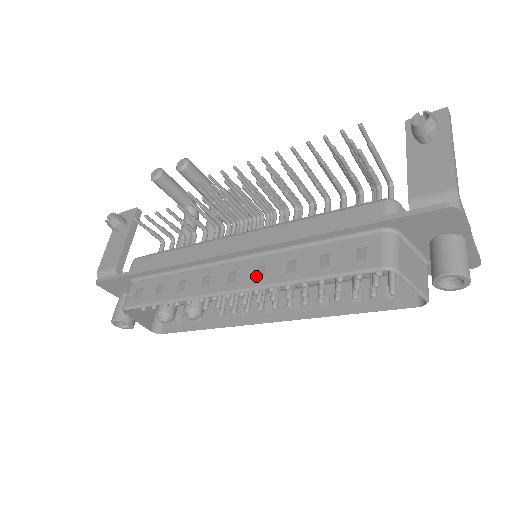
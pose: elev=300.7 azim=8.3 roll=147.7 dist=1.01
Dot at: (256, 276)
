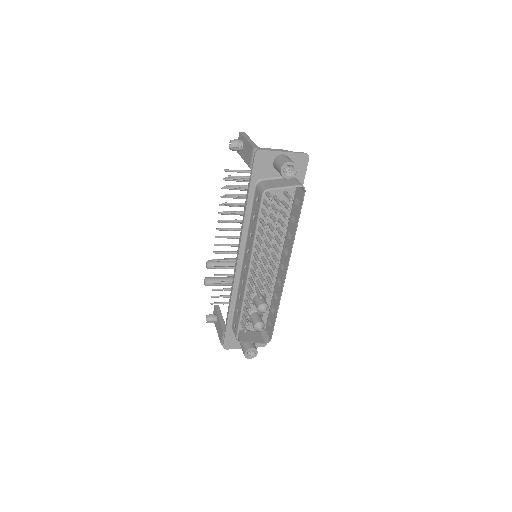
Dot at: (248, 255)
